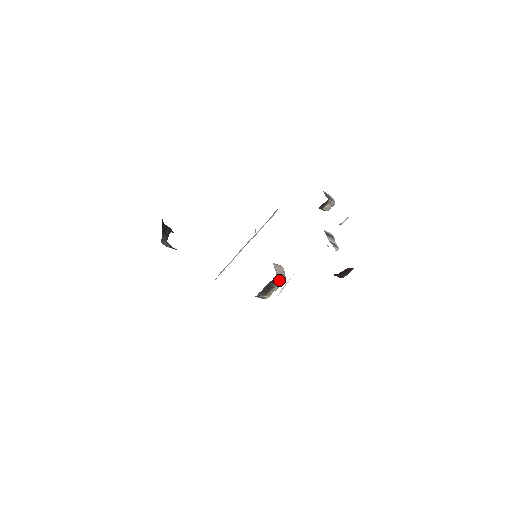
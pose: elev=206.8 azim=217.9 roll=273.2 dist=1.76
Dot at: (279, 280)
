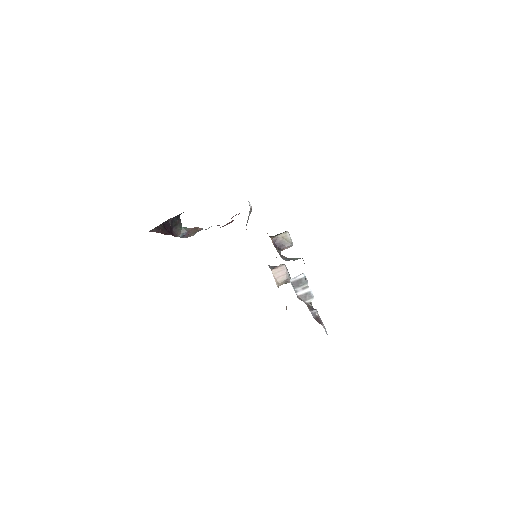
Dot at: (285, 283)
